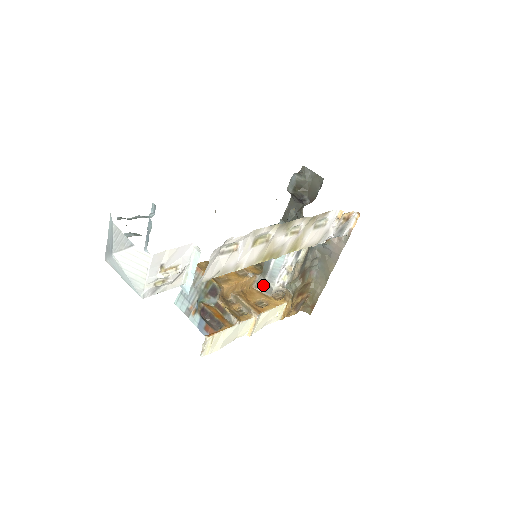
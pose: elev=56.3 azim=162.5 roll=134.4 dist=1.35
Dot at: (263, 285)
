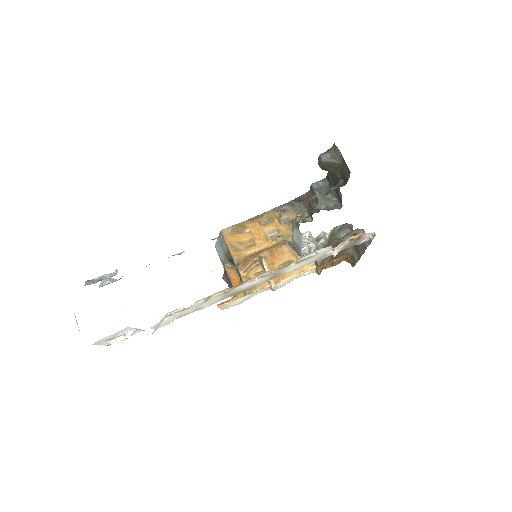
Dot at: (293, 247)
